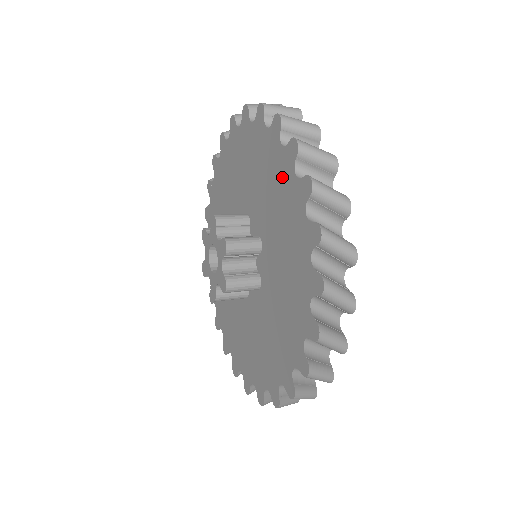
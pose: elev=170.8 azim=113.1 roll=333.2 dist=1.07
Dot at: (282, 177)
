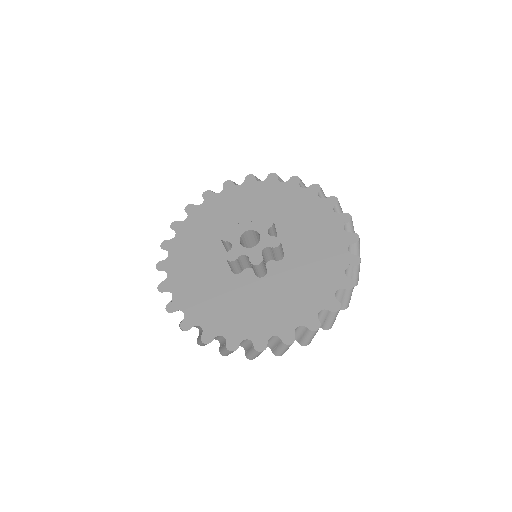
Dot at: (289, 194)
